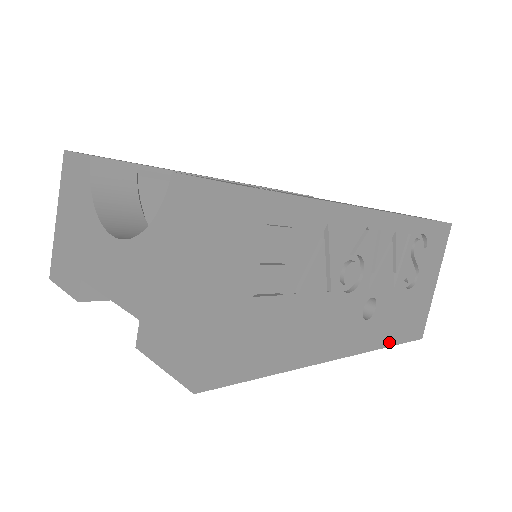
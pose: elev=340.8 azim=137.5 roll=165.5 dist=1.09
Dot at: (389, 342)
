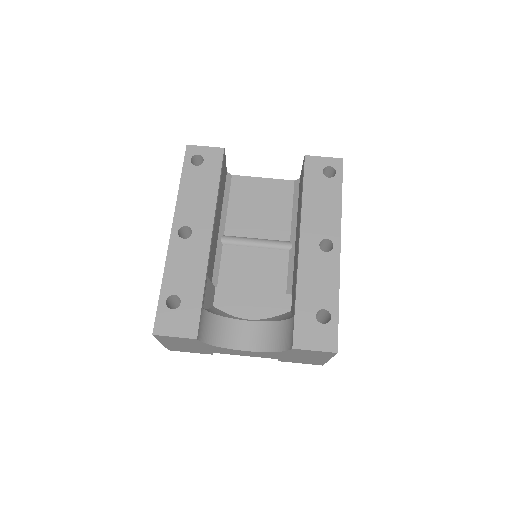
Dot at: occluded
